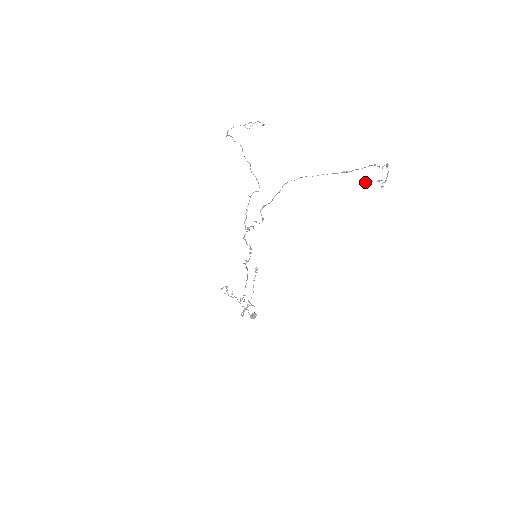
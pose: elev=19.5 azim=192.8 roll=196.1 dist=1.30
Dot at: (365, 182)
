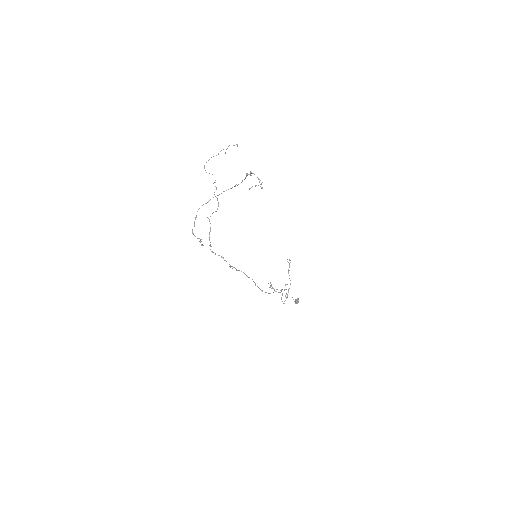
Dot at: (249, 189)
